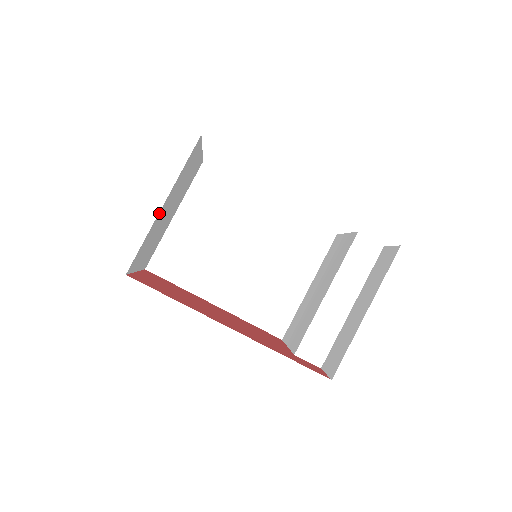
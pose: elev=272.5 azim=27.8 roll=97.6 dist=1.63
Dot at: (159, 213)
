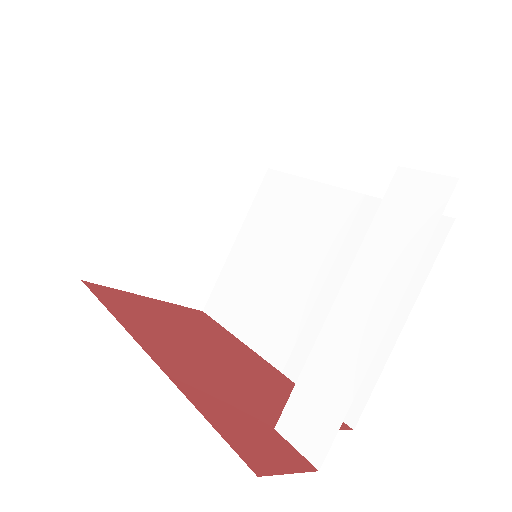
Dot at: (120, 204)
